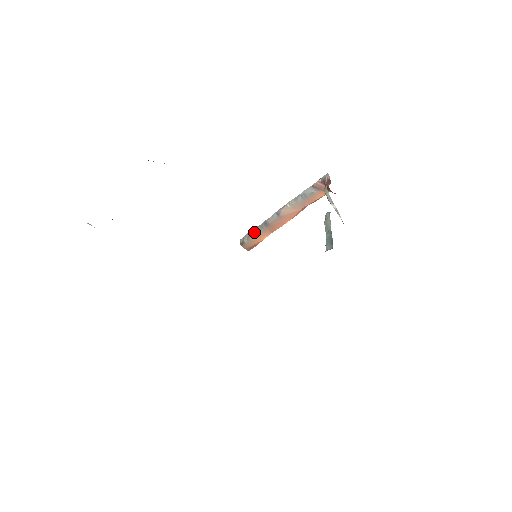
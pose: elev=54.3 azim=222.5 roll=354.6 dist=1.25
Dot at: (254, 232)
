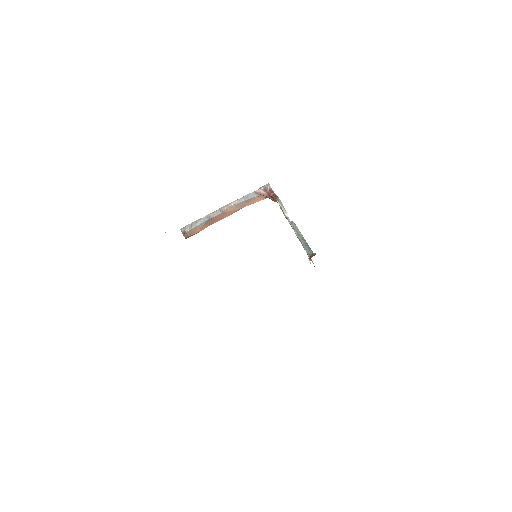
Dot at: (197, 224)
